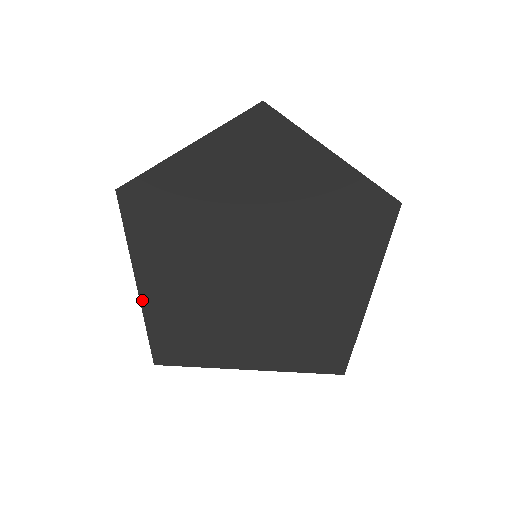
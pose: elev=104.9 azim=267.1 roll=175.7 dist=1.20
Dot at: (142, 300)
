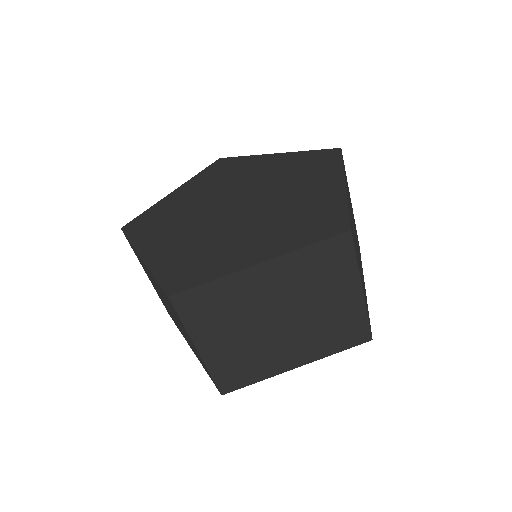
Dot at: (150, 267)
